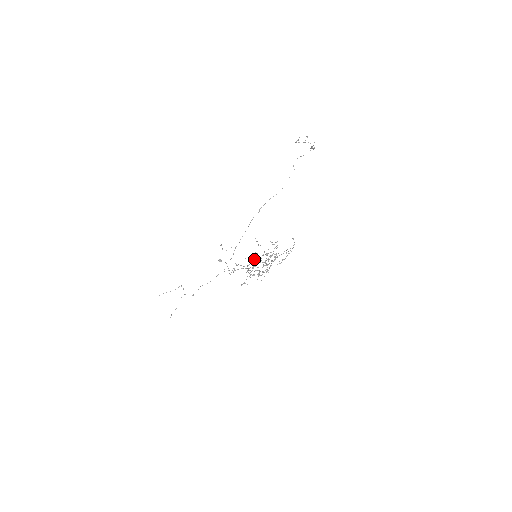
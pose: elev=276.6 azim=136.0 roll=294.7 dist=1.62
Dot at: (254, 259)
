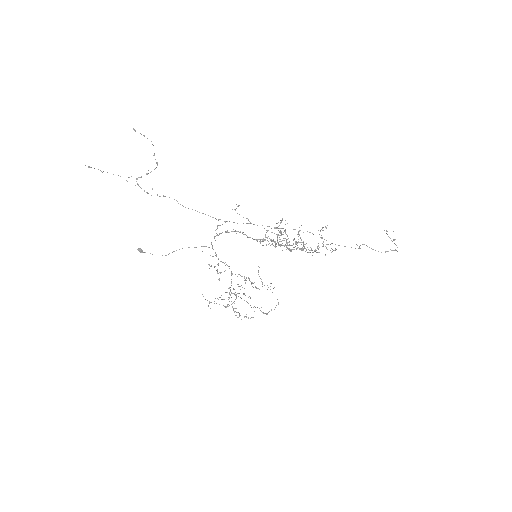
Dot at: occluded
